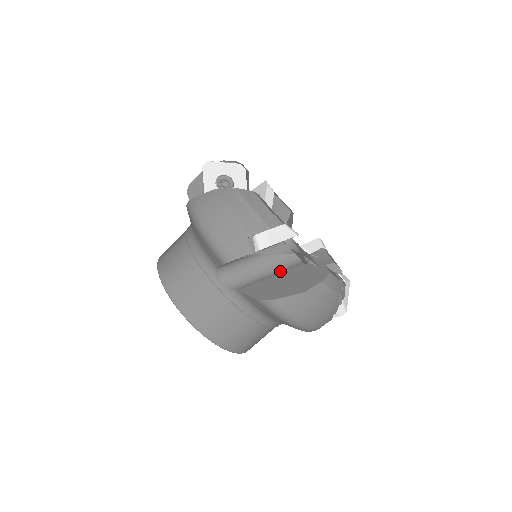
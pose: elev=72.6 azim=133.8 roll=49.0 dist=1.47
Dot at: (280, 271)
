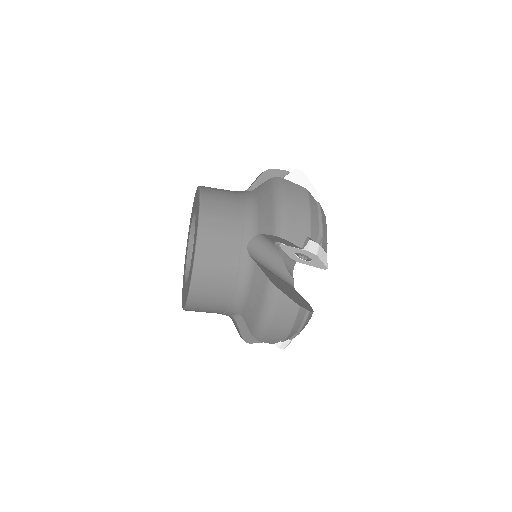
Dot at: occluded
